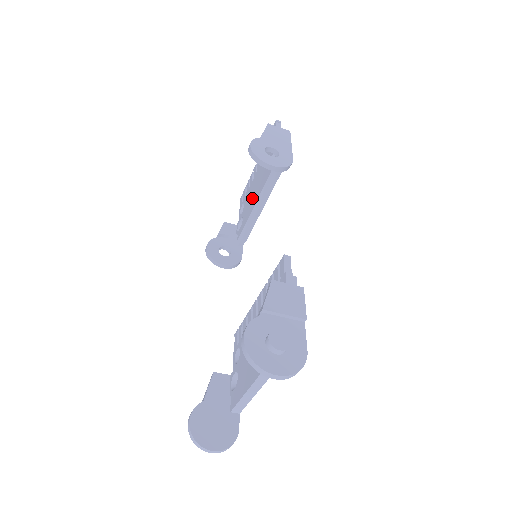
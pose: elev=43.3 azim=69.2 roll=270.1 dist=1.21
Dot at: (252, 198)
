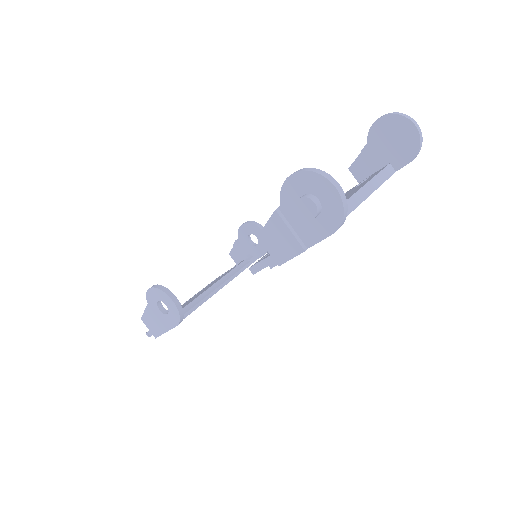
Dot at: (196, 296)
